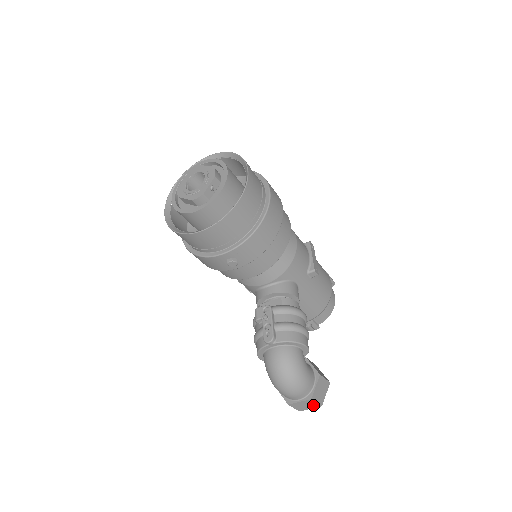
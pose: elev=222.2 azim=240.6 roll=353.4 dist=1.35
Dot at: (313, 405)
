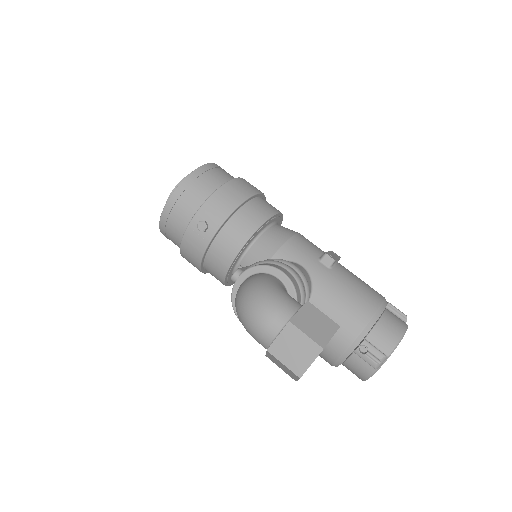
Dot at: (307, 347)
